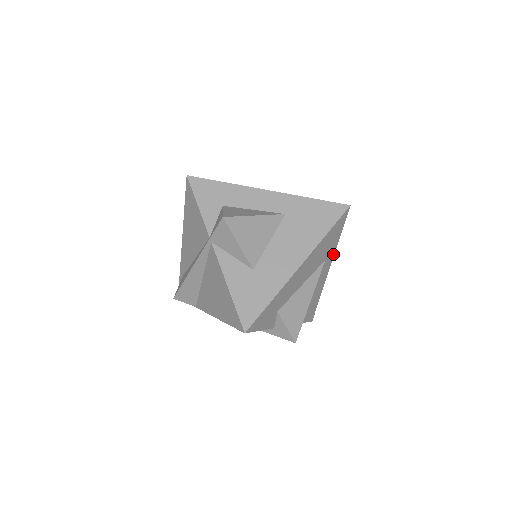
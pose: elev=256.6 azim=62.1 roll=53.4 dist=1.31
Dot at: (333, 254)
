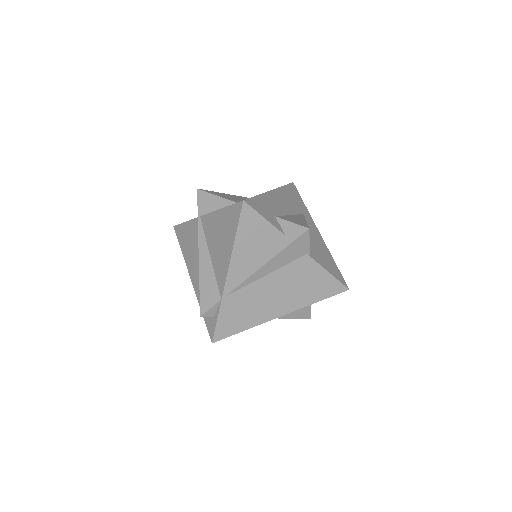
Dot at: (311, 218)
